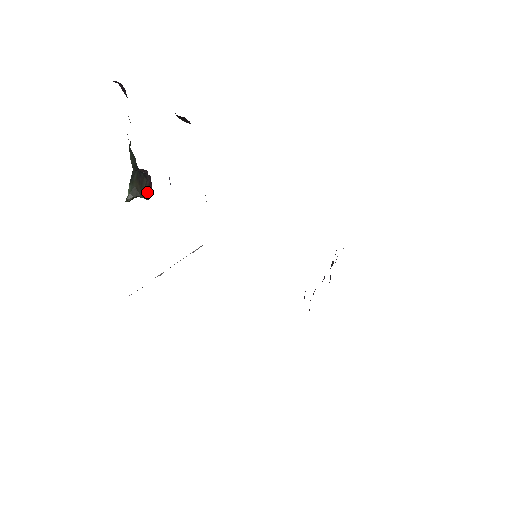
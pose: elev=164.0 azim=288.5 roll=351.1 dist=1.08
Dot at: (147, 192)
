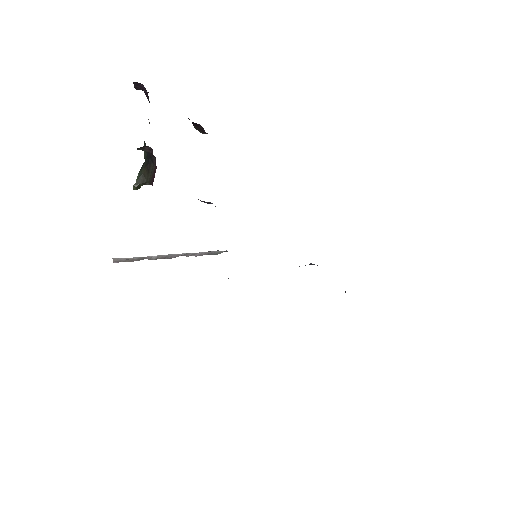
Dot at: (152, 177)
